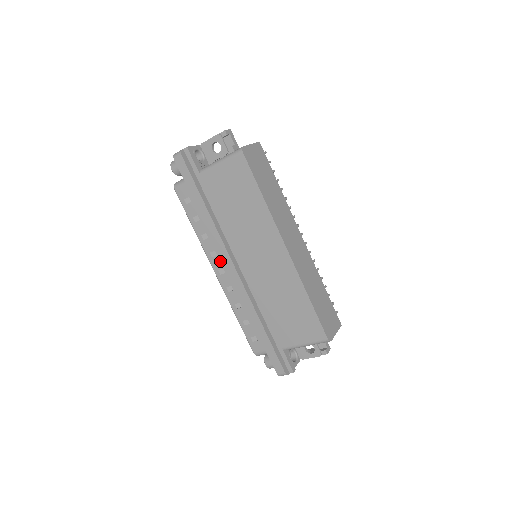
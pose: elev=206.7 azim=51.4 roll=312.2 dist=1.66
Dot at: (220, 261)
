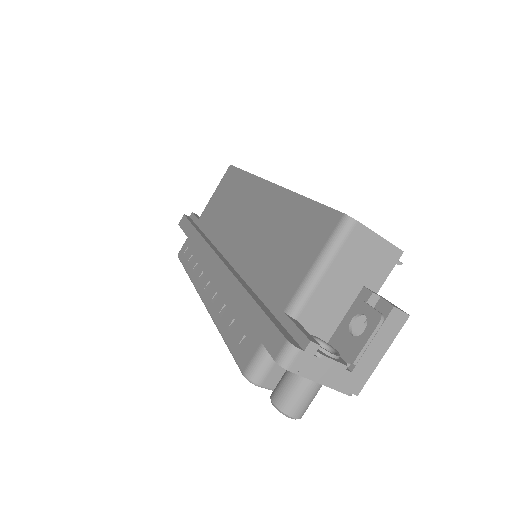
Dot at: (207, 276)
